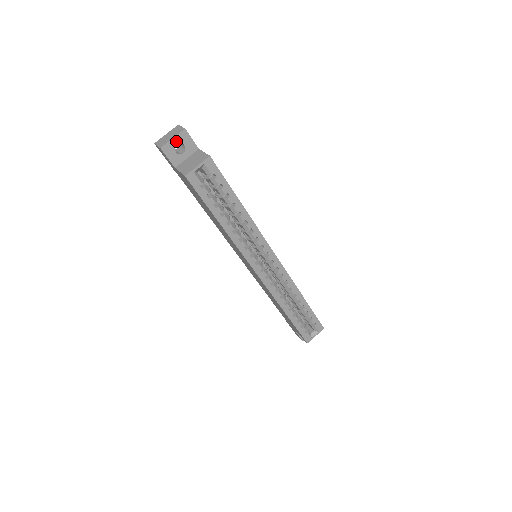
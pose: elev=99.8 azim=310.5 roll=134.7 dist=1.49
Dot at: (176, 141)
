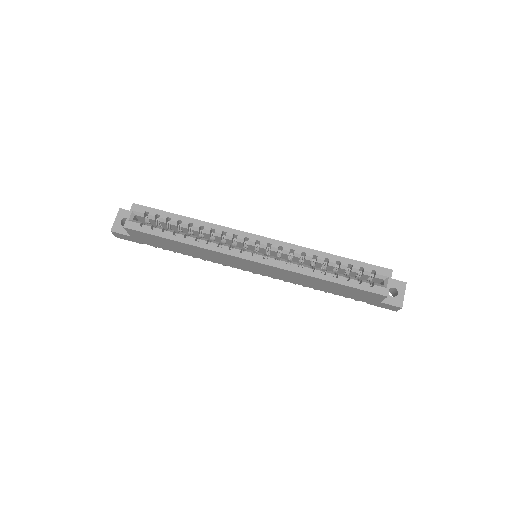
Dot at: (119, 220)
